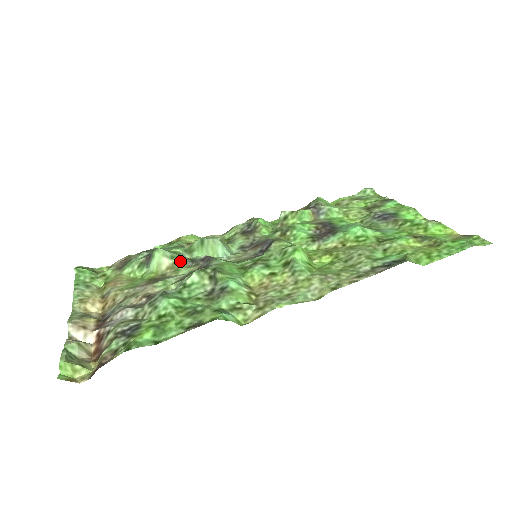
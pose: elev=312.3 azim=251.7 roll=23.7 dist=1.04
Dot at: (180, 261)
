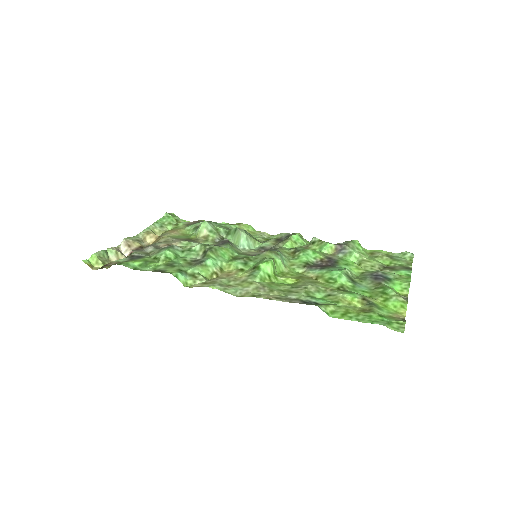
Dot at: (213, 236)
